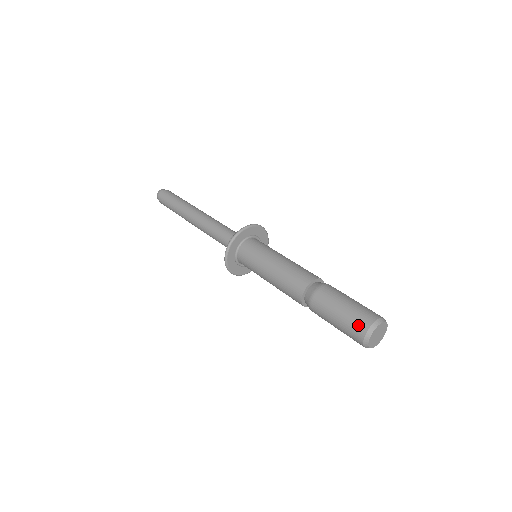
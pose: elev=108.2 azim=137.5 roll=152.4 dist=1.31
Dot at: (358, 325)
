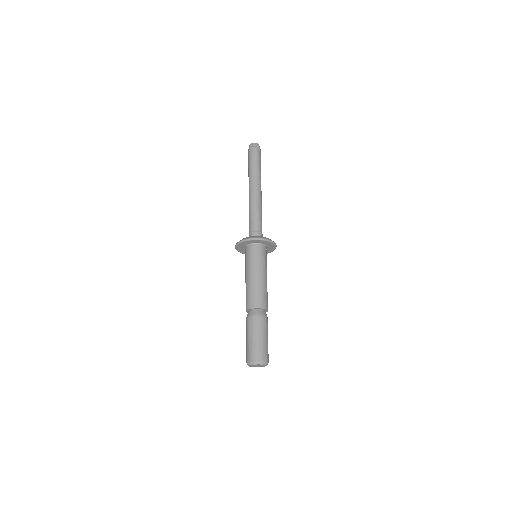
Dot at: (253, 354)
